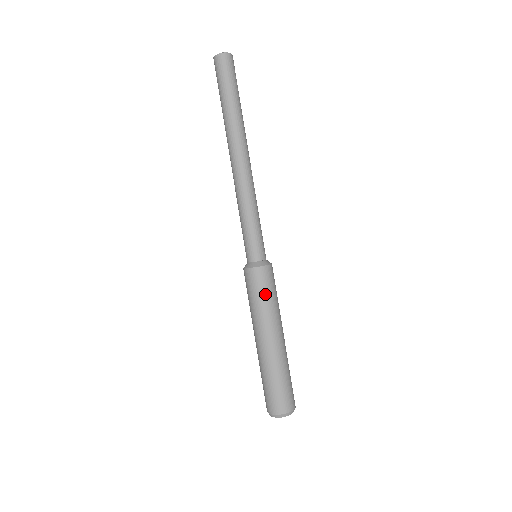
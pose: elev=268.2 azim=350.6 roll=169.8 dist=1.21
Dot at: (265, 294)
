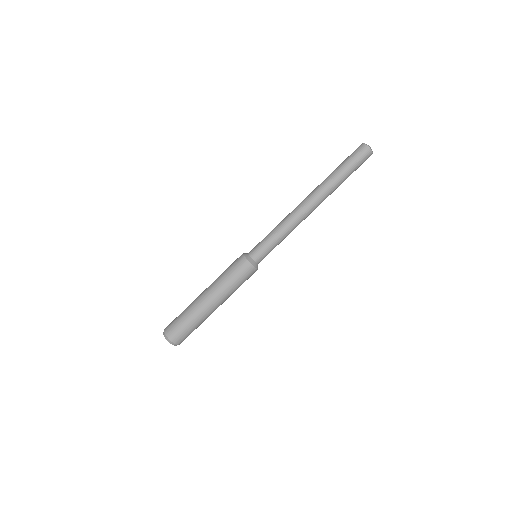
Dot at: (240, 282)
